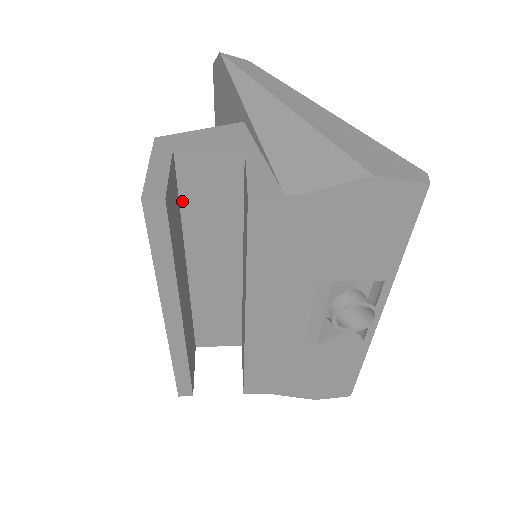
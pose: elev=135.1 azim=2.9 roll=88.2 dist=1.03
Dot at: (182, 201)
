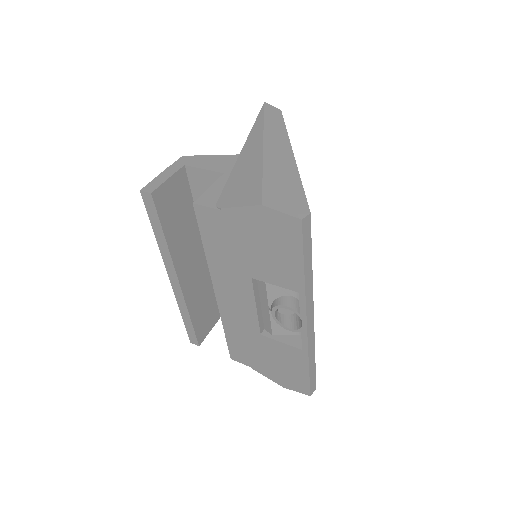
Dot at: occluded
